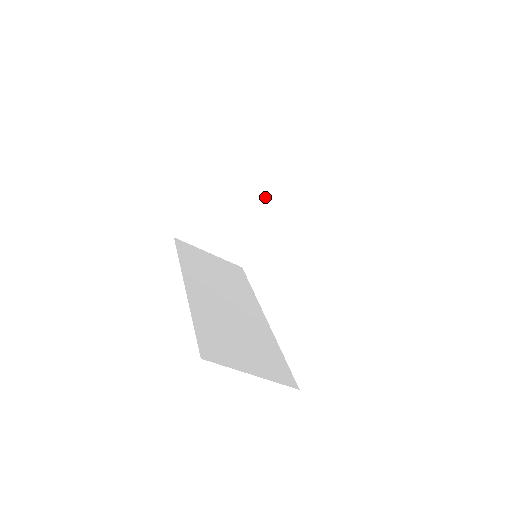
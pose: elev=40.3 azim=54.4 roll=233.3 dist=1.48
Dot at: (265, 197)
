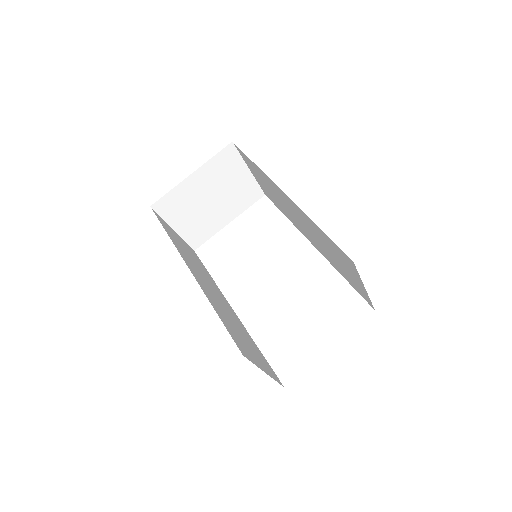
Dot at: (244, 193)
